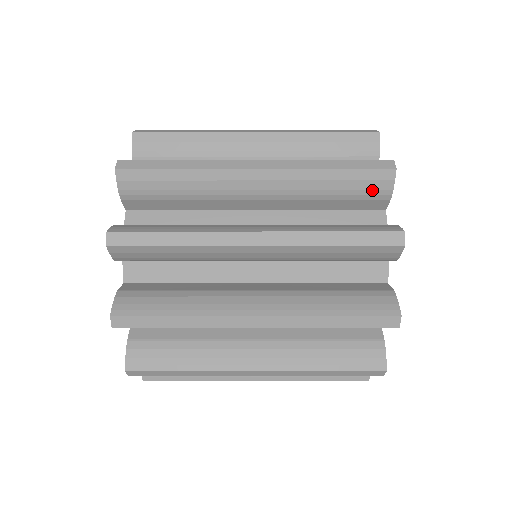
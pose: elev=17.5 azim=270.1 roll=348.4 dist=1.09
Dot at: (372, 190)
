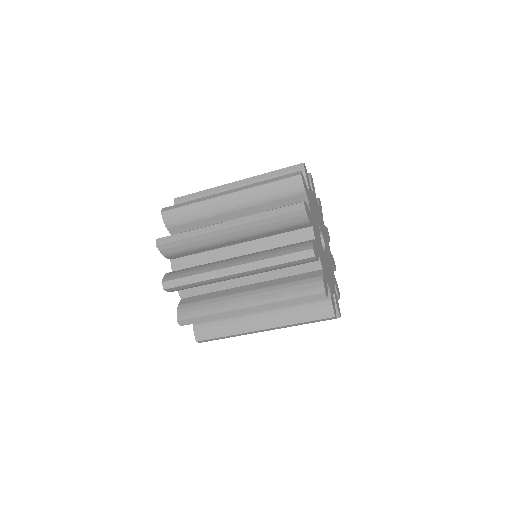
Dot at: (296, 222)
